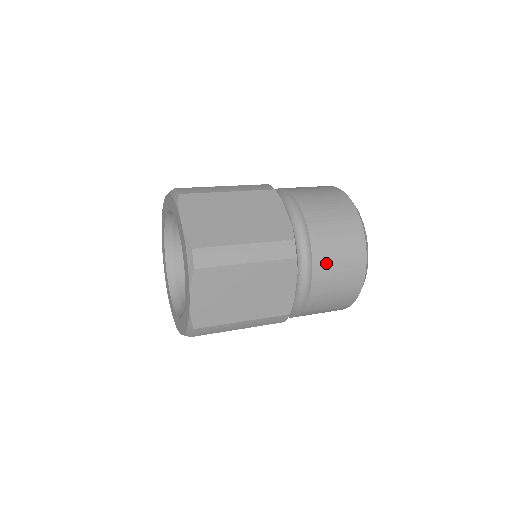
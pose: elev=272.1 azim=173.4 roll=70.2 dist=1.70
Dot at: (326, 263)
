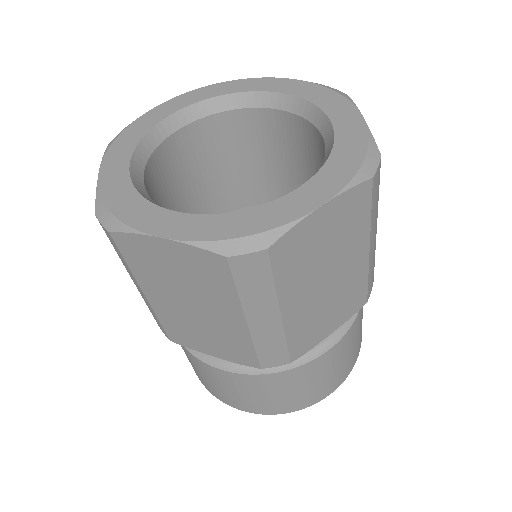
Dot at: occluded
